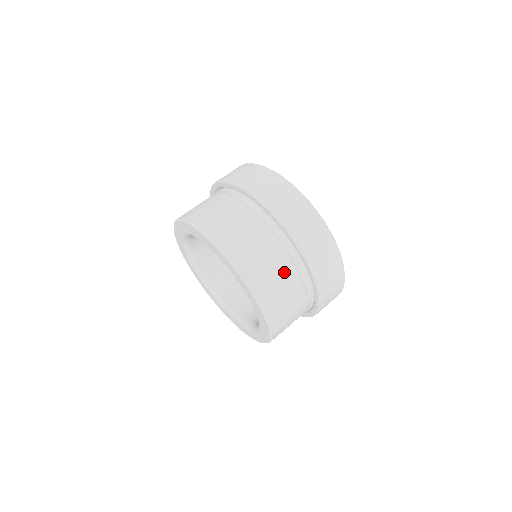
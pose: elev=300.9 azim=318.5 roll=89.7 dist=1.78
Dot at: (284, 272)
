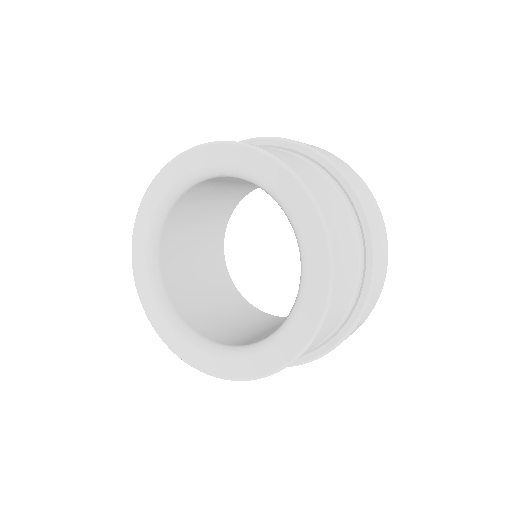
Dot at: (352, 258)
